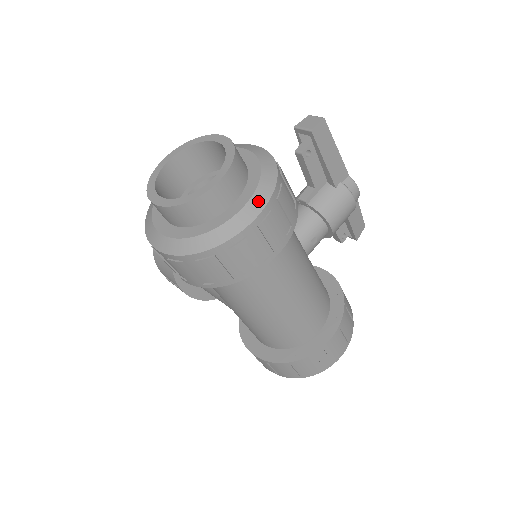
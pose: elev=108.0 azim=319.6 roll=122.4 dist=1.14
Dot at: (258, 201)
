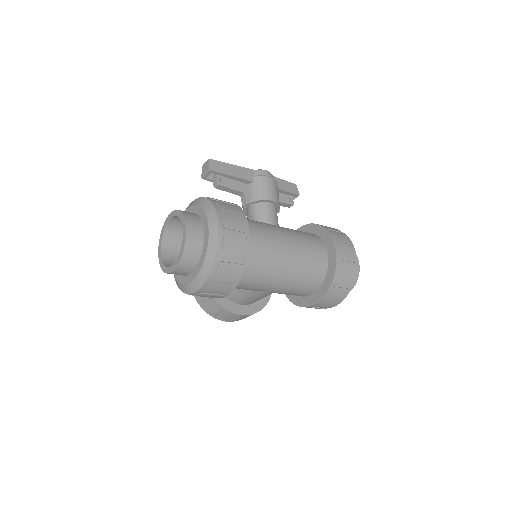
Dot at: (212, 219)
